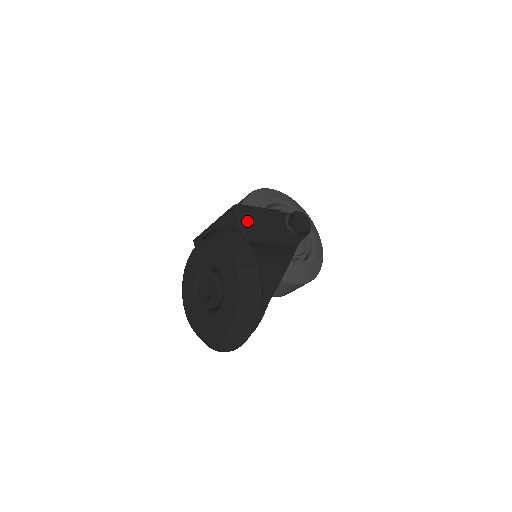
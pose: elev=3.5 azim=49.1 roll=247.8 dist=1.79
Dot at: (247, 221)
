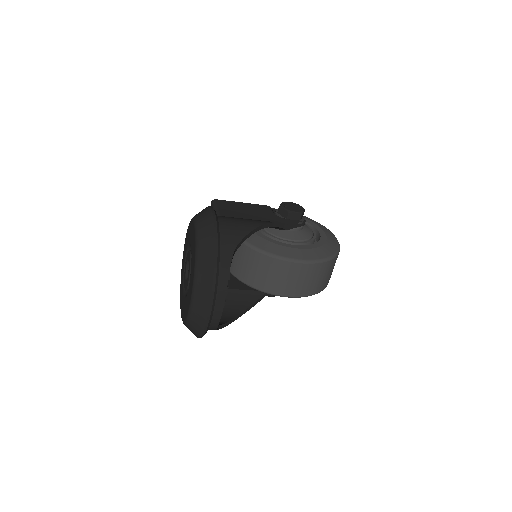
Dot at: (223, 207)
